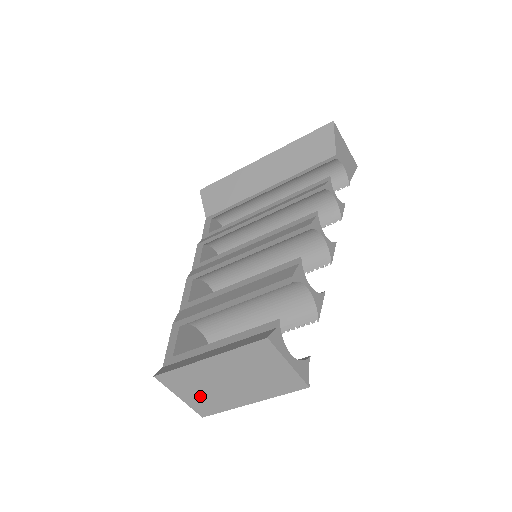
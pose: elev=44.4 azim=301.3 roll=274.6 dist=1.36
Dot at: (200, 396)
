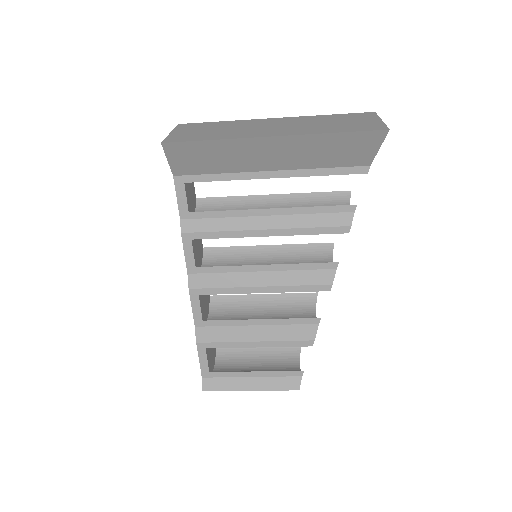
Dot at: occluded
